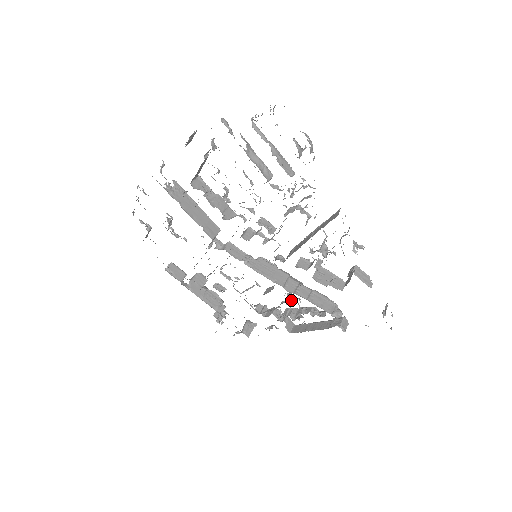
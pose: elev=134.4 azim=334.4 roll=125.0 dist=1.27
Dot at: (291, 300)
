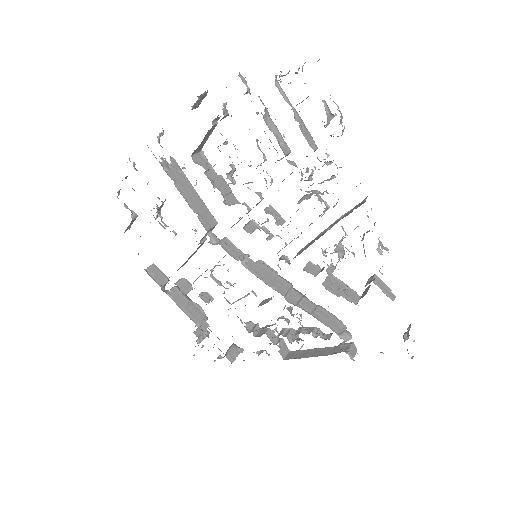
Dot at: (291, 315)
